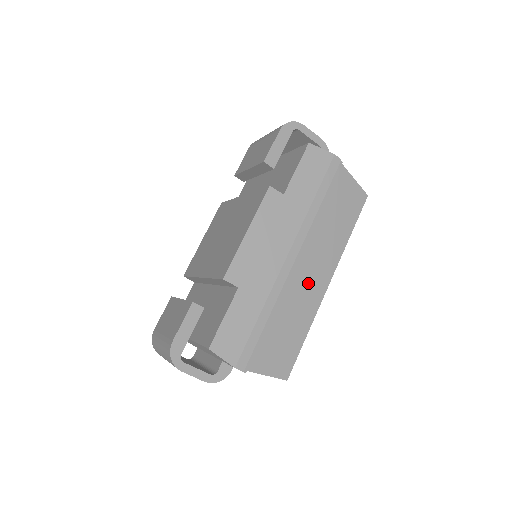
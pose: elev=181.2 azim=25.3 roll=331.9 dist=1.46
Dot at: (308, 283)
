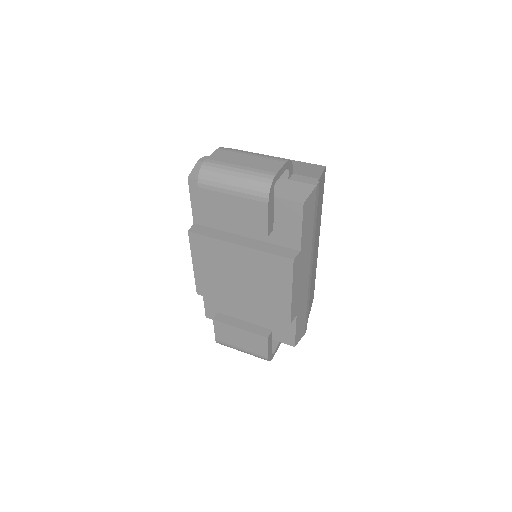
Dot at: (314, 259)
